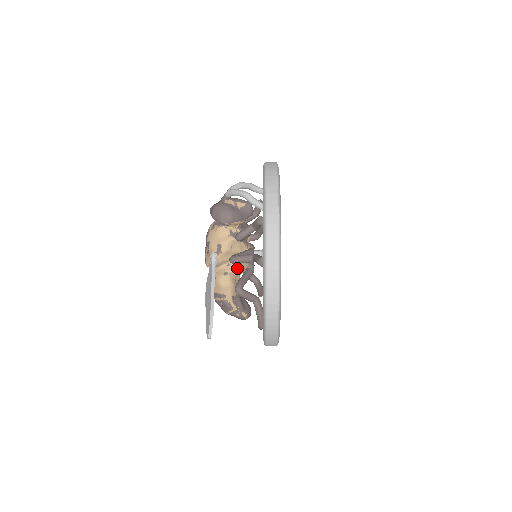
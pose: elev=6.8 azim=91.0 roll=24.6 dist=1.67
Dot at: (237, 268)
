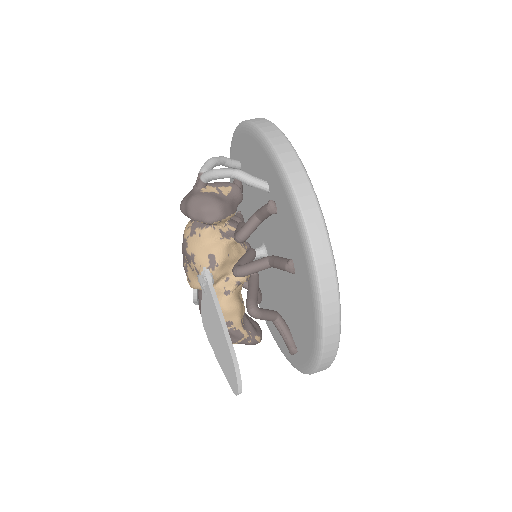
Dot at: (240, 280)
